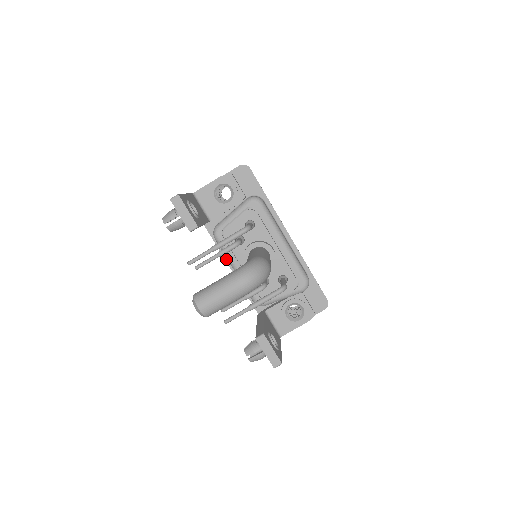
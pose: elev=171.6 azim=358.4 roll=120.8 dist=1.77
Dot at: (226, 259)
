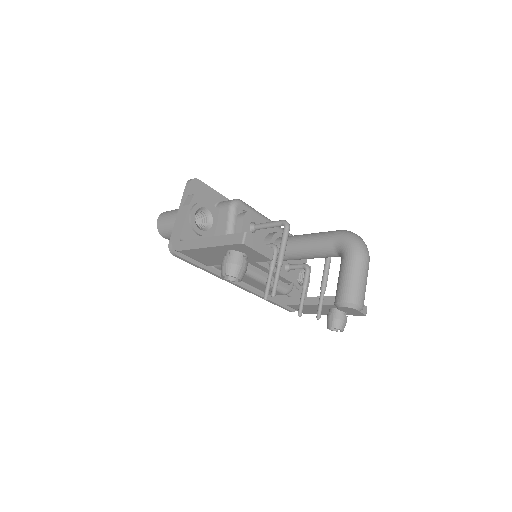
Dot at: (234, 282)
